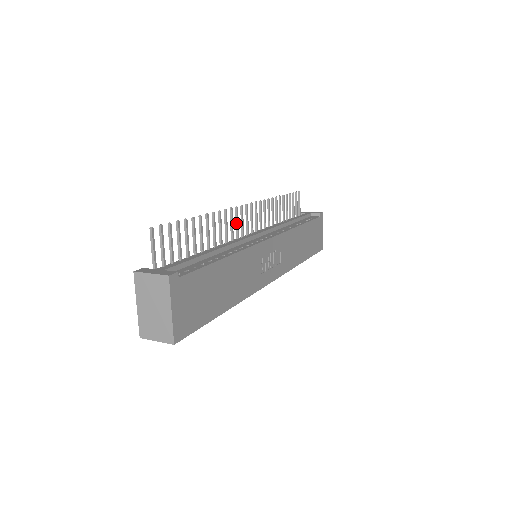
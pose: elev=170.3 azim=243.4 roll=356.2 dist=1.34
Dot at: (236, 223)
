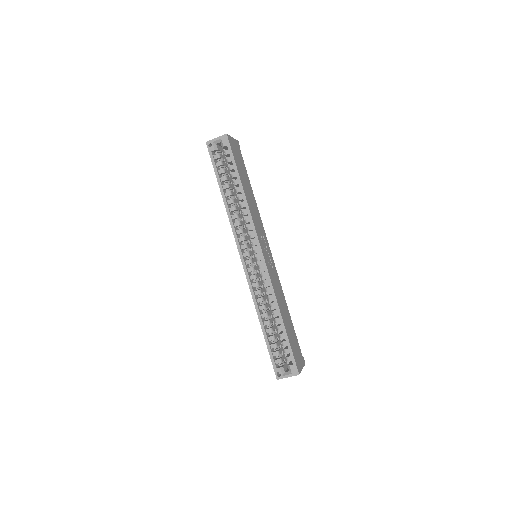
Dot at: occluded
